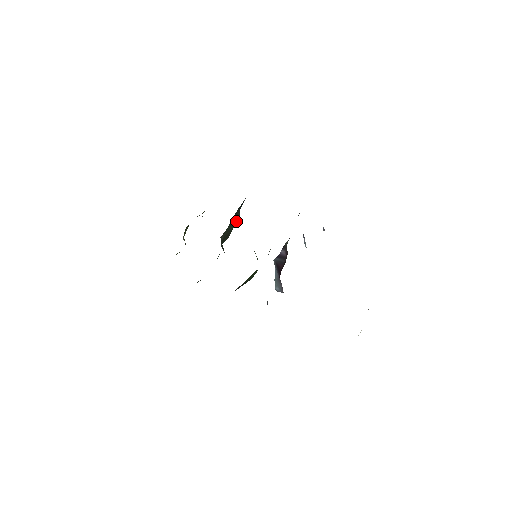
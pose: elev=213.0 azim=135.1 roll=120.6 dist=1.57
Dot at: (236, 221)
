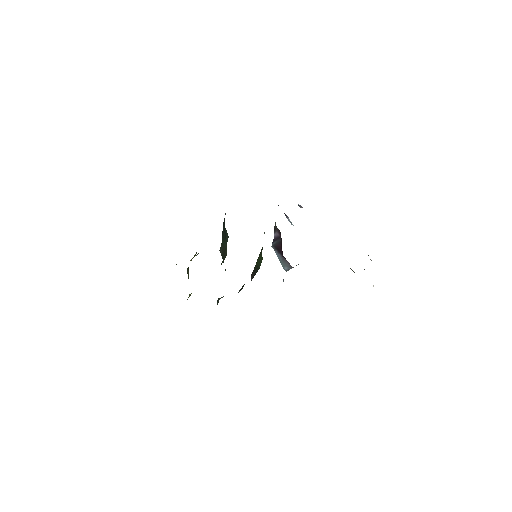
Dot at: (226, 238)
